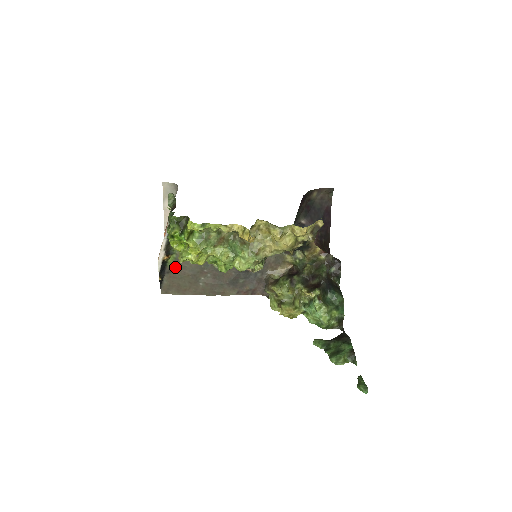
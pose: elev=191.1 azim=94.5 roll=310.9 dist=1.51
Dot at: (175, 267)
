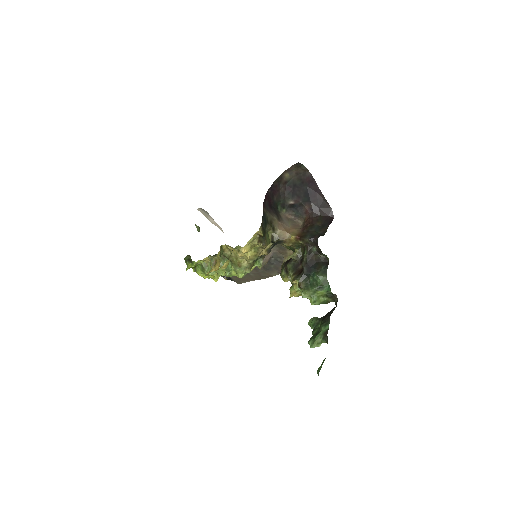
Dot at: occluded
